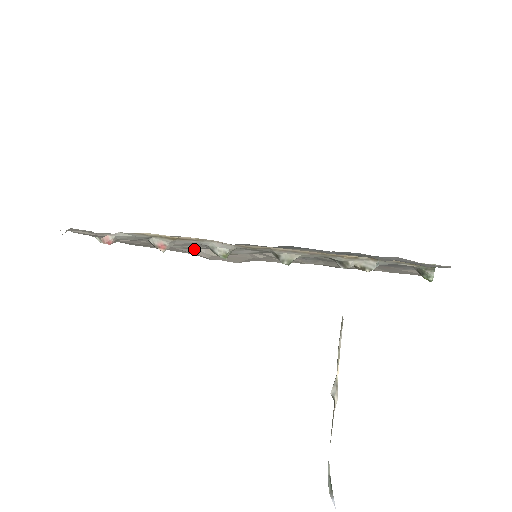
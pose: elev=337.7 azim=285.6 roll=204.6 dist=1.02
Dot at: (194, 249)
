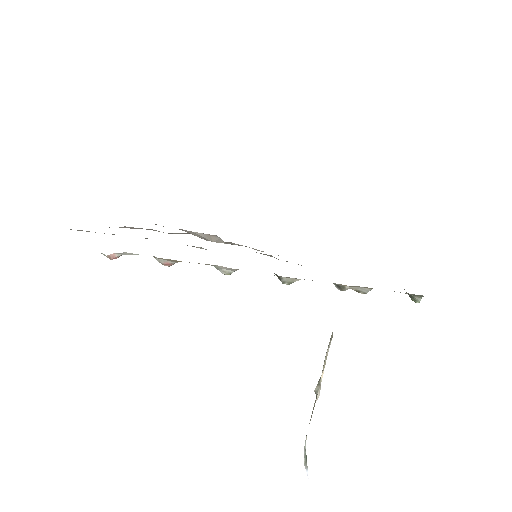
Dot at: (193, 233)
